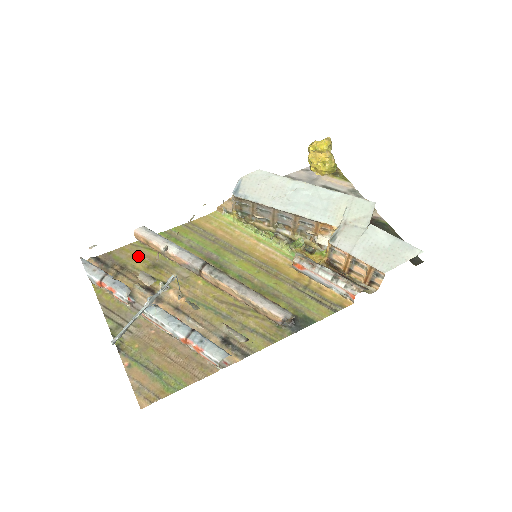
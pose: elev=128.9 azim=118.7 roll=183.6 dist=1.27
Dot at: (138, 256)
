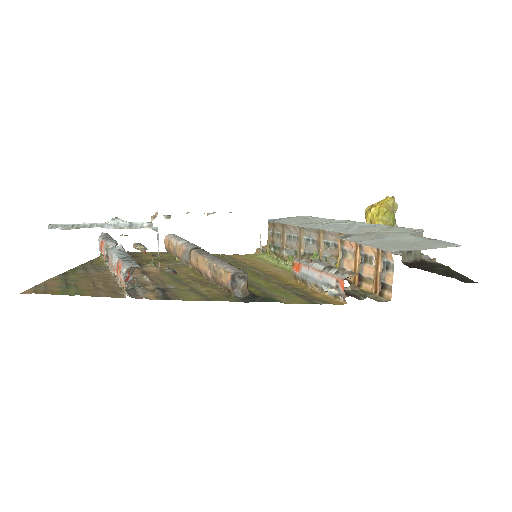
Dot at: occluded
